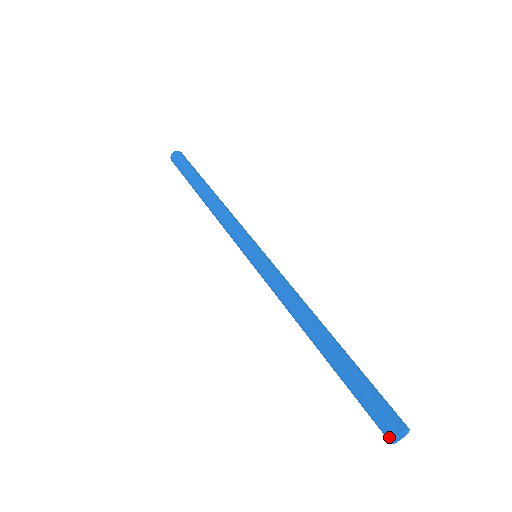
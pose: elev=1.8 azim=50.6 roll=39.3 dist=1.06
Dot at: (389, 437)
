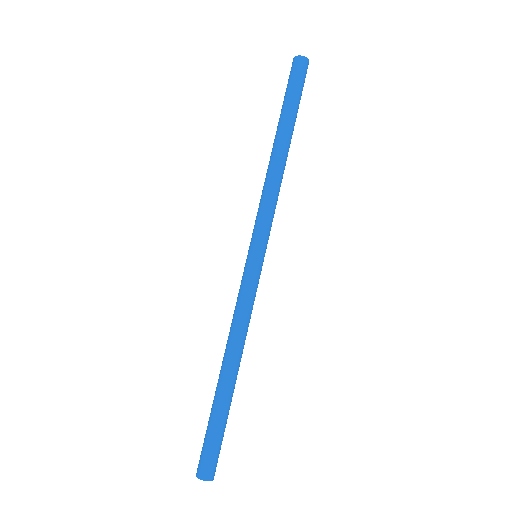
Dot at: (198, 470)
